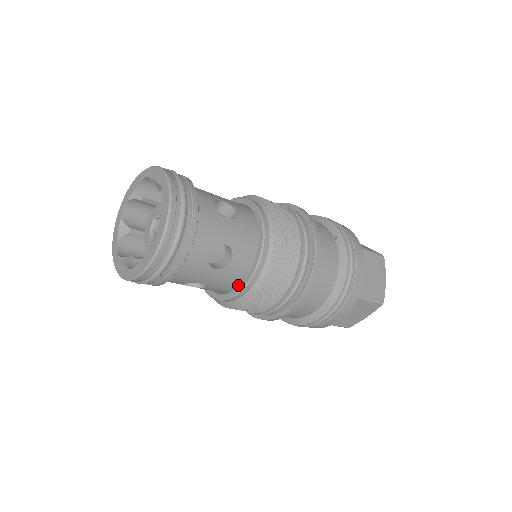
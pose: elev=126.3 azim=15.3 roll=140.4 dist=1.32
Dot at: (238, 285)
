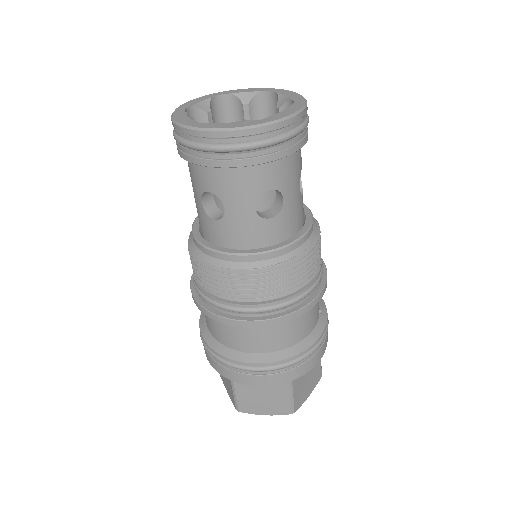
Dot at: (243, 249)
